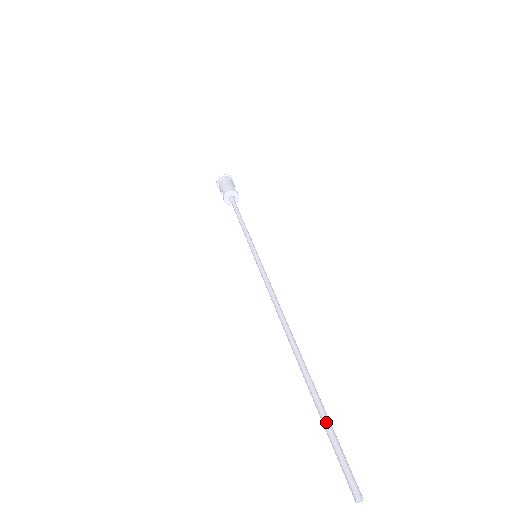
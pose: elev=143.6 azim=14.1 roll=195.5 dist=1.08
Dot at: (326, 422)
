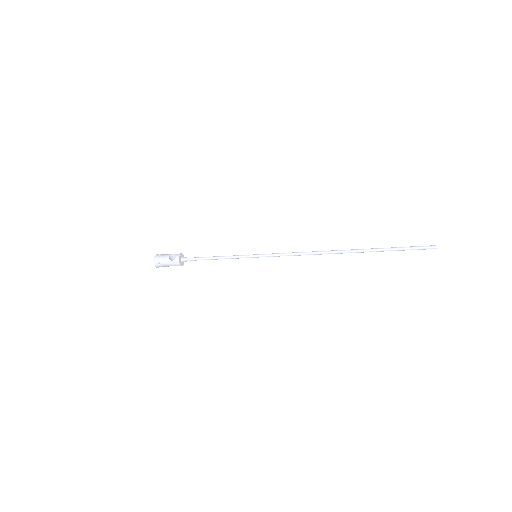
Dot at: (395, 247)
